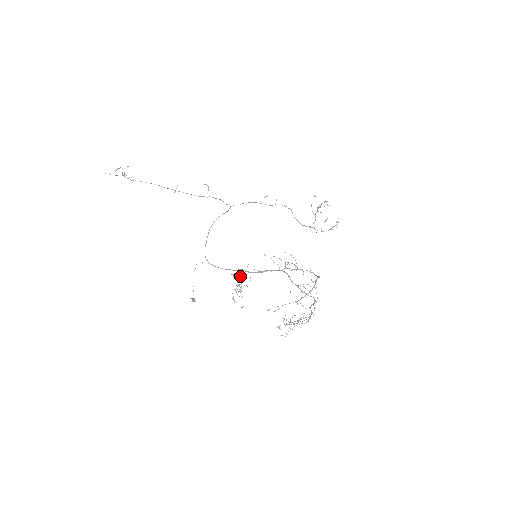
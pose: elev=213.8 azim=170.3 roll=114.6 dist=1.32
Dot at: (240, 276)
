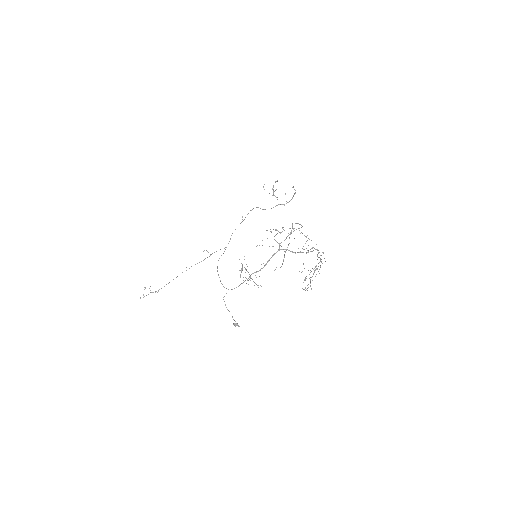
Dot at: occluded
